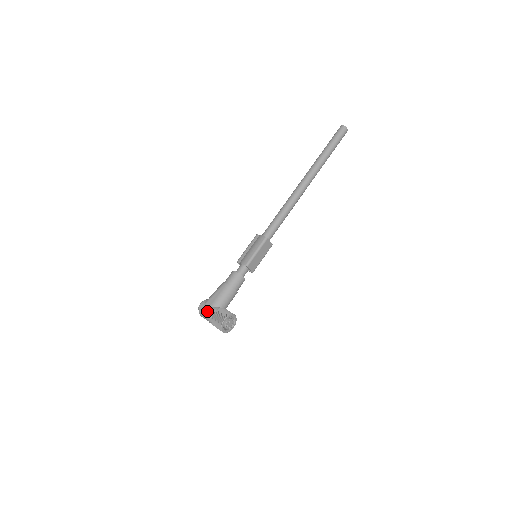
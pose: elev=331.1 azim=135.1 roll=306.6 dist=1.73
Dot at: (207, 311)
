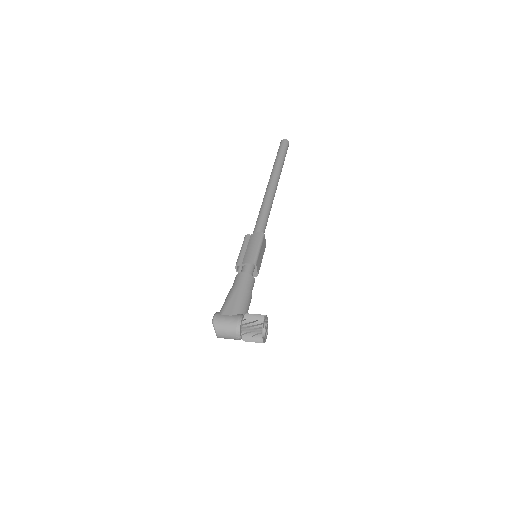
Dot at: (230, 321)
